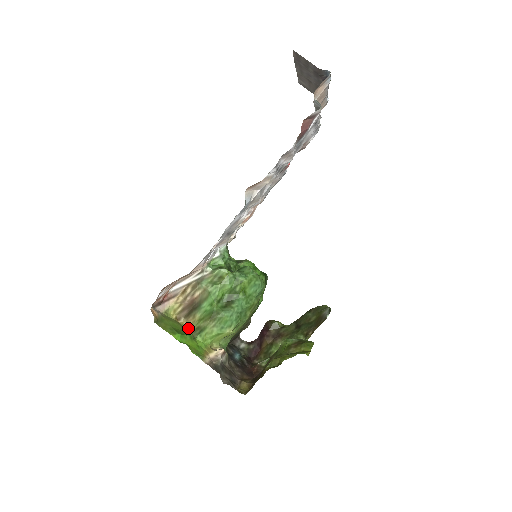
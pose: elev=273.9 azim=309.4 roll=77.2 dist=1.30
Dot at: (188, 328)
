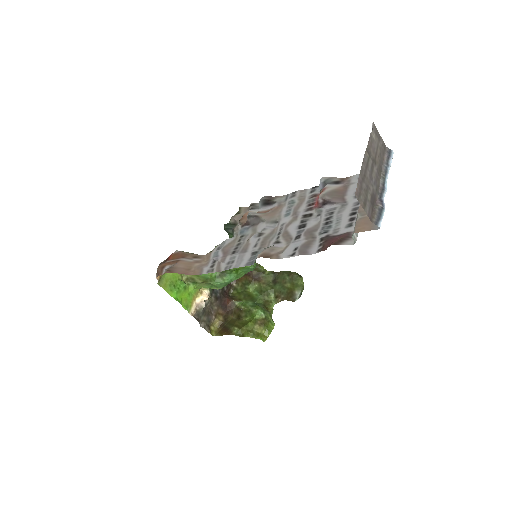
Dot at: occluded
